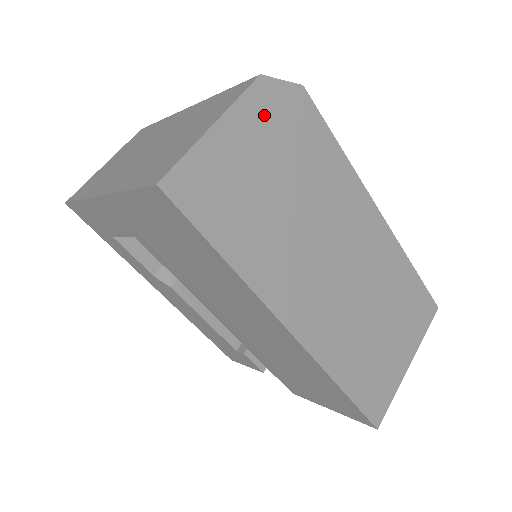
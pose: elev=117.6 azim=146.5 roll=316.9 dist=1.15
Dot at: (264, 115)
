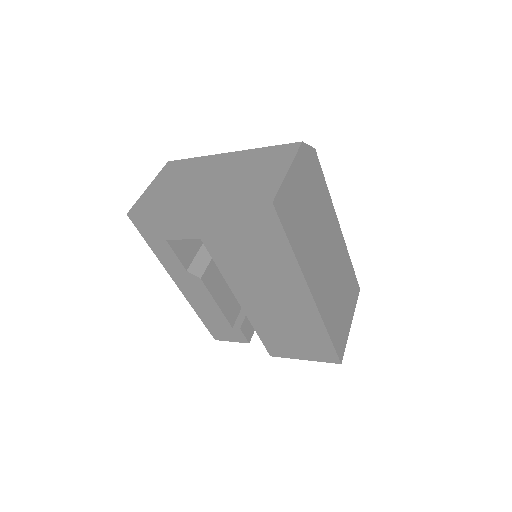
Dot at: (304, 165)
